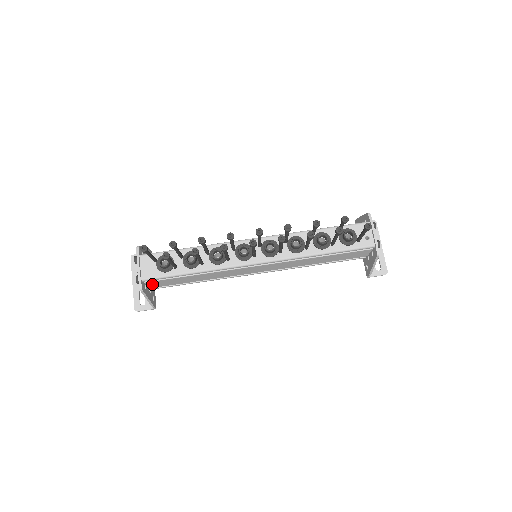
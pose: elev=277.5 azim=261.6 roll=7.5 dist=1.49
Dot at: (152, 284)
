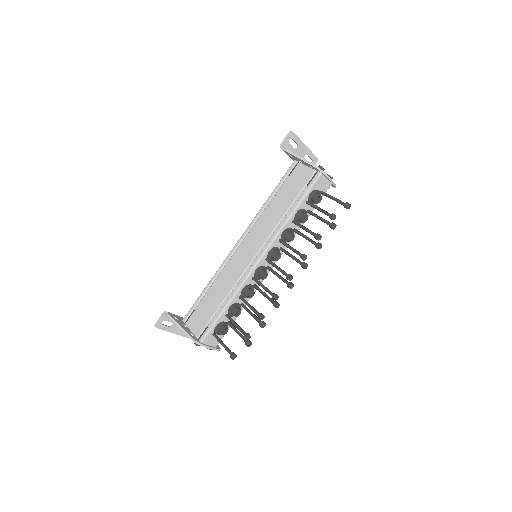
Dot at: occluded
